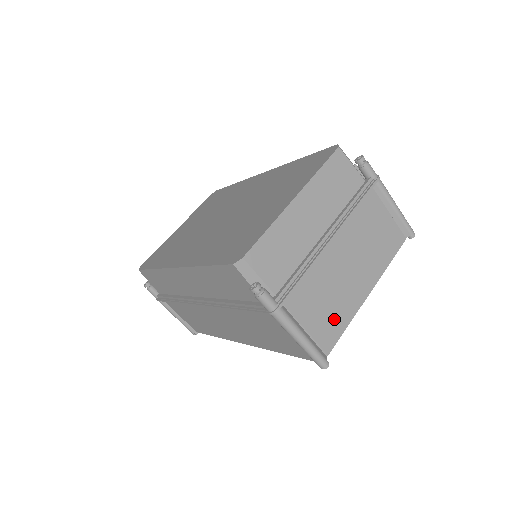
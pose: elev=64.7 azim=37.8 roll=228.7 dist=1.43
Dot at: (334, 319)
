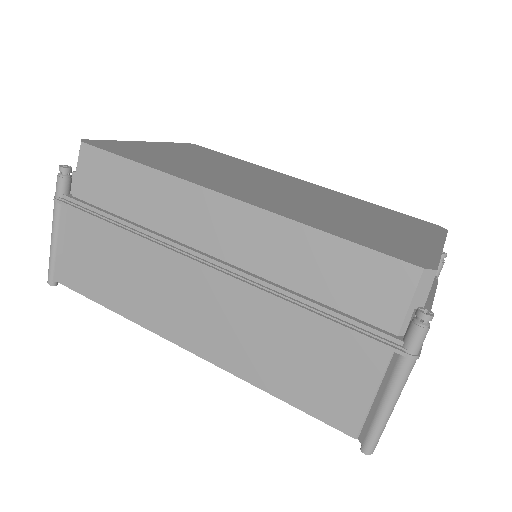
Dot at: occluded
